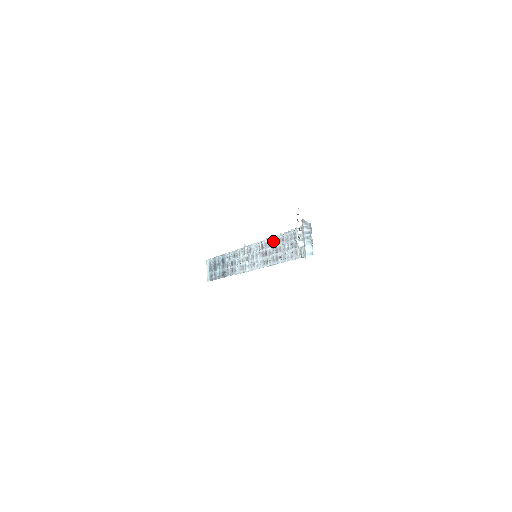
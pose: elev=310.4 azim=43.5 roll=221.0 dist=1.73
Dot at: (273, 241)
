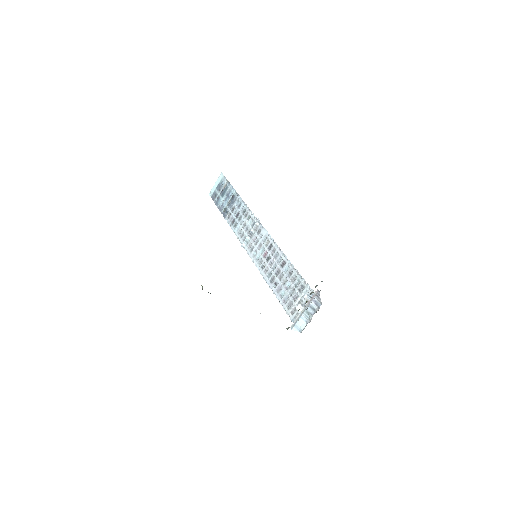
Dot at: (282, 259)
